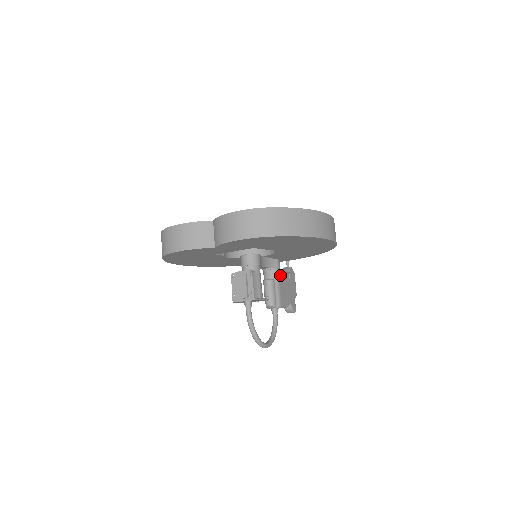
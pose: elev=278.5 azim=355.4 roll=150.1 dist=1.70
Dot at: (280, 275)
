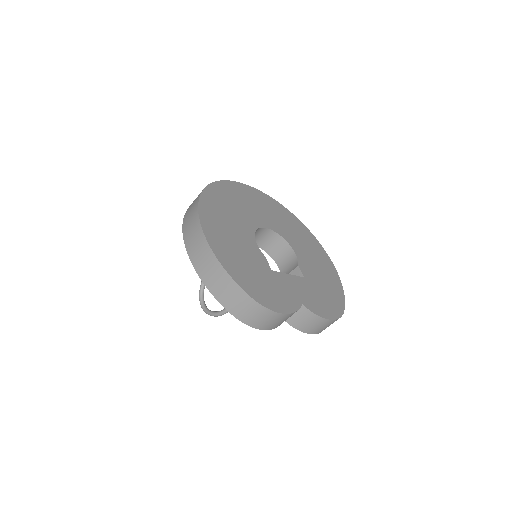
Dot at: occluded
